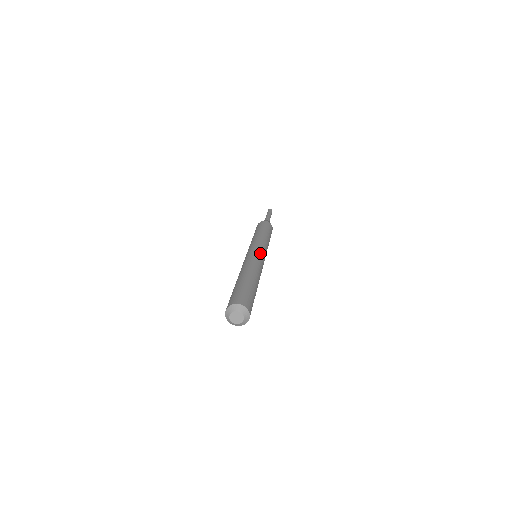
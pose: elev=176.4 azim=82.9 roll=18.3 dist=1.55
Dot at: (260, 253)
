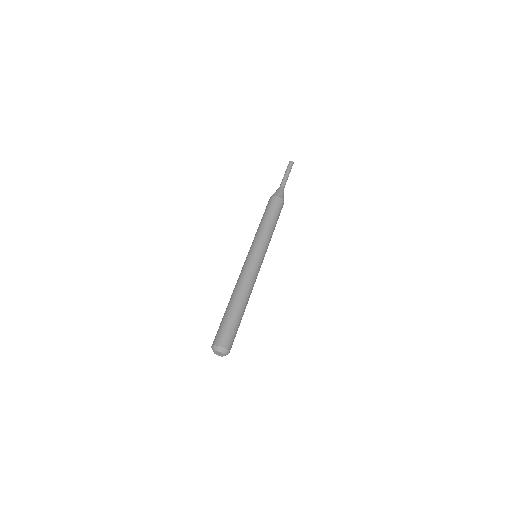
Dot at: (255, 260)
